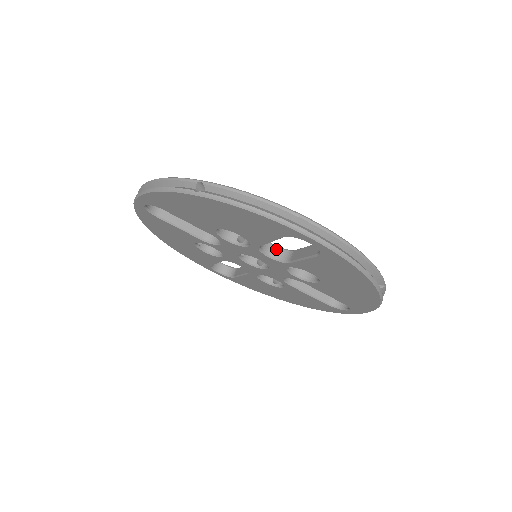
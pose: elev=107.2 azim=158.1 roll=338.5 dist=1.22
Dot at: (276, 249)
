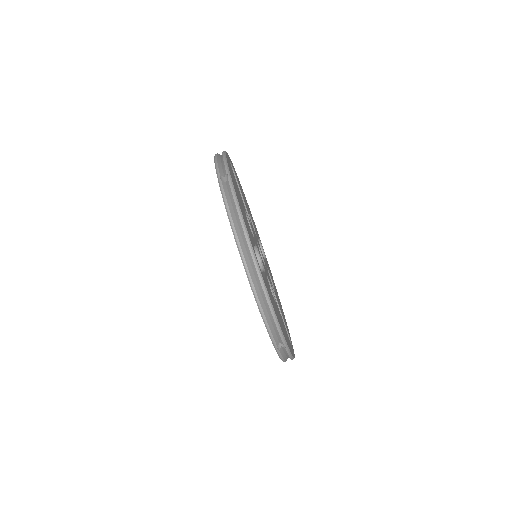
Dot at: (258, 261)
